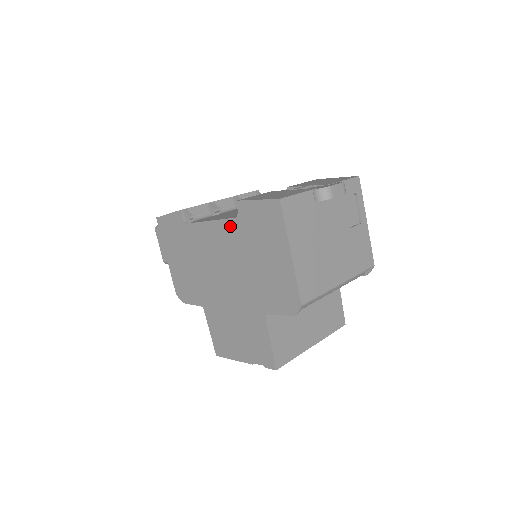
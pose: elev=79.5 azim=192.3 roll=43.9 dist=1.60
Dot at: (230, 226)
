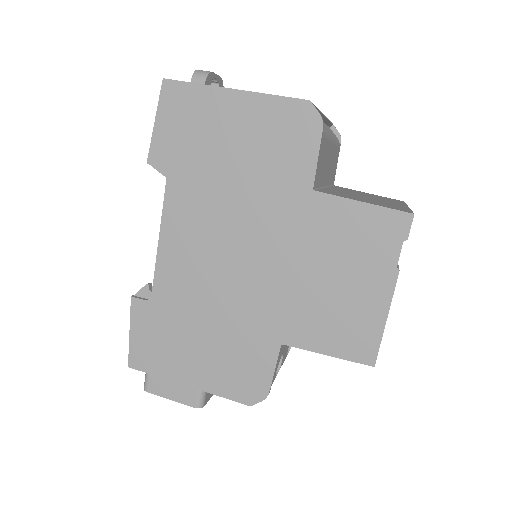
Dot at: (174, 197)
